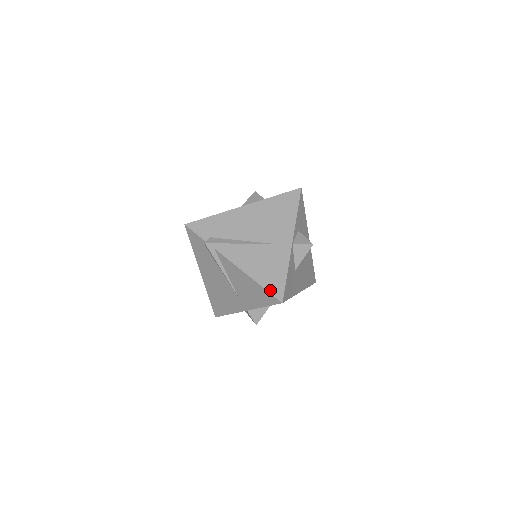
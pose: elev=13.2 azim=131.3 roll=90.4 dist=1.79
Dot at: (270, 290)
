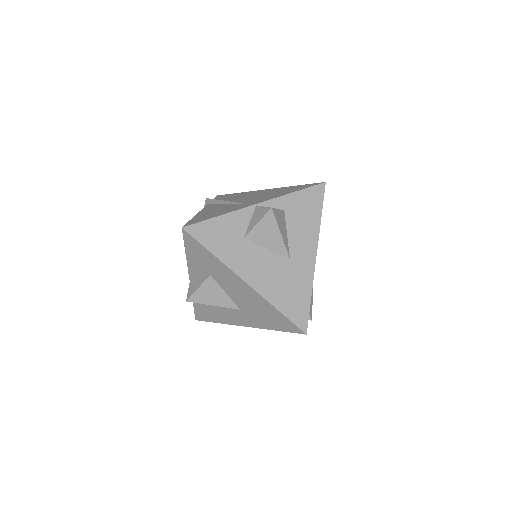
Dot at: (191, 221)
